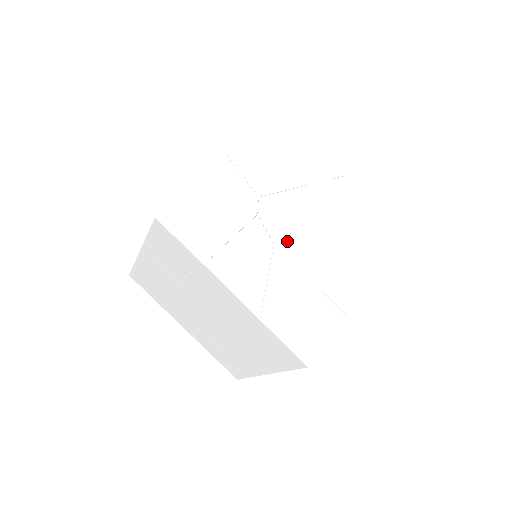
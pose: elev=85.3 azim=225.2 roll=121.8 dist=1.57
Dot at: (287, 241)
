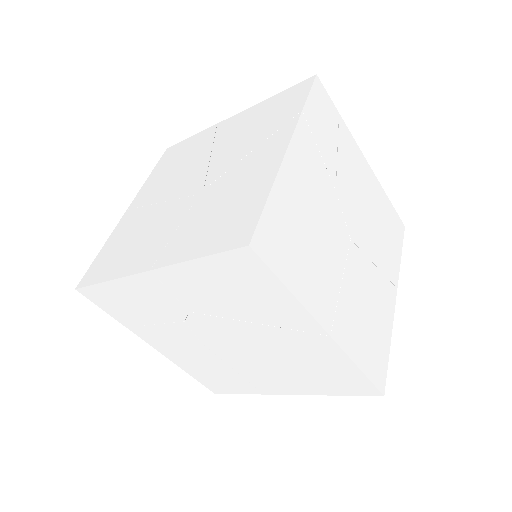
Dot at: (216, 346)
